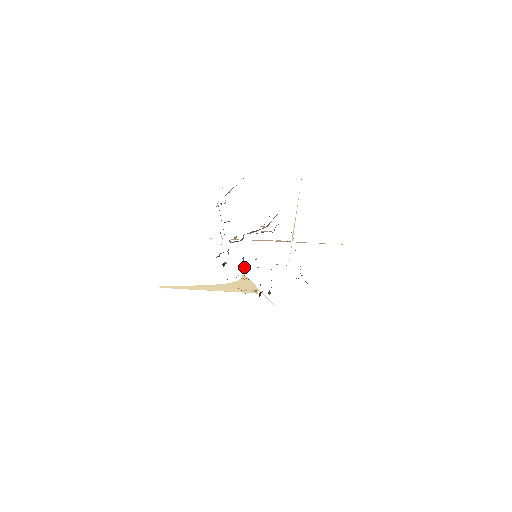
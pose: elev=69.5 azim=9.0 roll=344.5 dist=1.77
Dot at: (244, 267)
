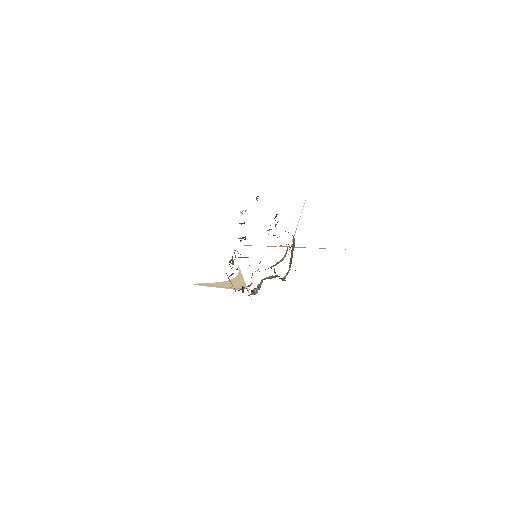
Dot at: occluded
